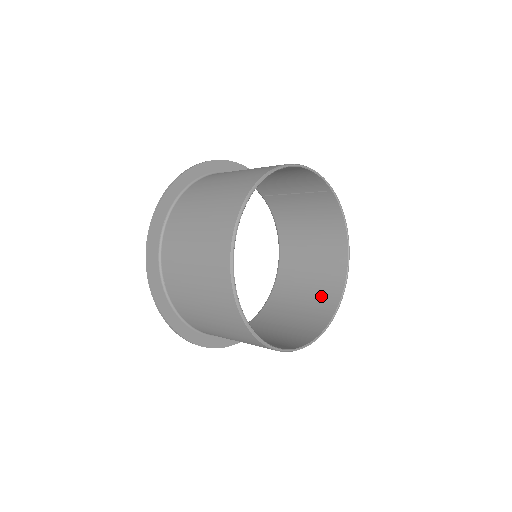
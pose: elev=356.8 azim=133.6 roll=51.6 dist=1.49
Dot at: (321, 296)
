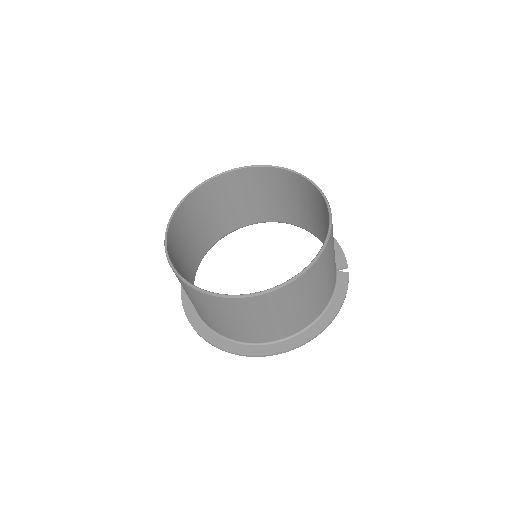
Dot at: occluded
